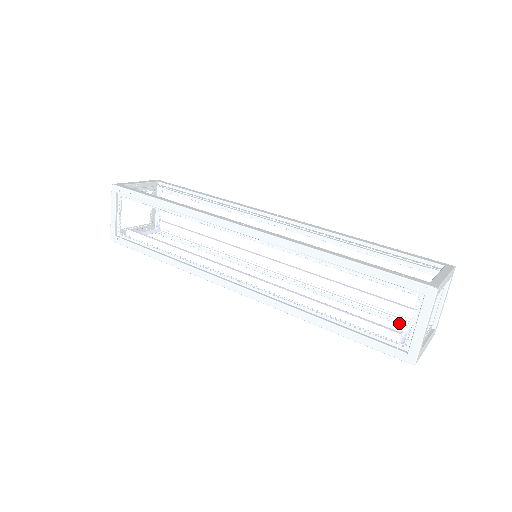
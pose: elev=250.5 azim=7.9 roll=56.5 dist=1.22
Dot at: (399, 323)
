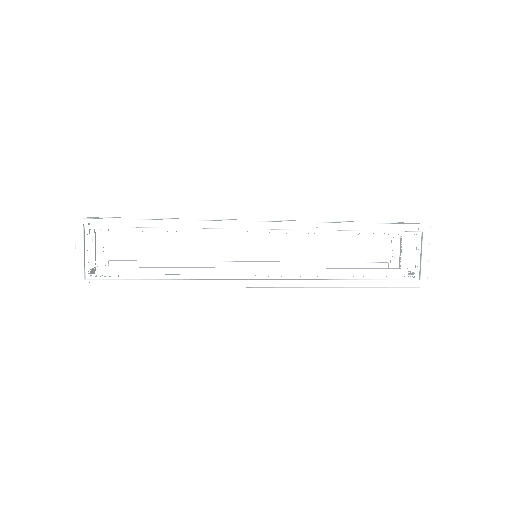
Dot at: occluded
